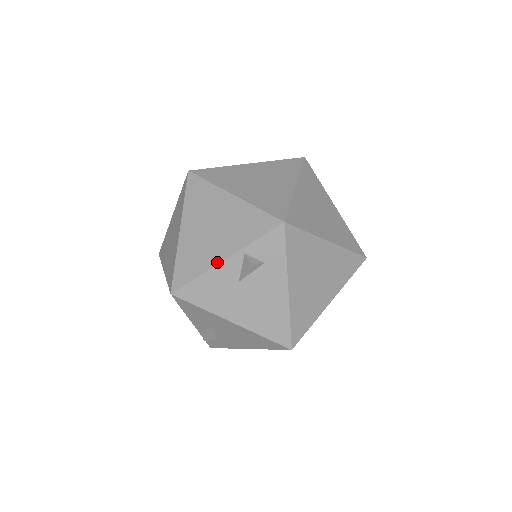
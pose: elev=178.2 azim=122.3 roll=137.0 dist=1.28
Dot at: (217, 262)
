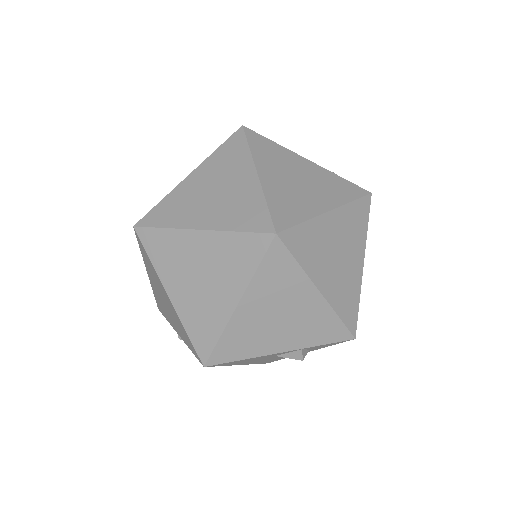
Dot at: (272, 353)
